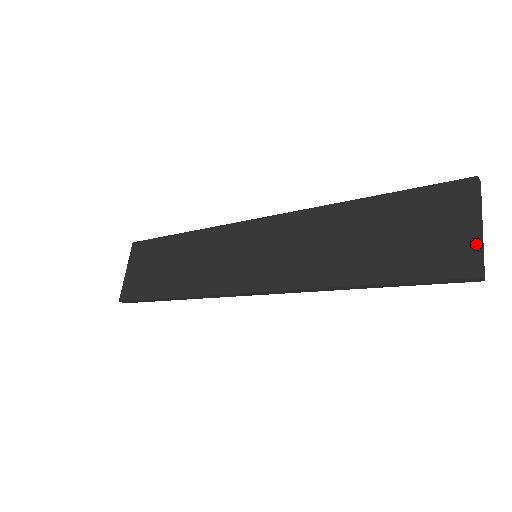
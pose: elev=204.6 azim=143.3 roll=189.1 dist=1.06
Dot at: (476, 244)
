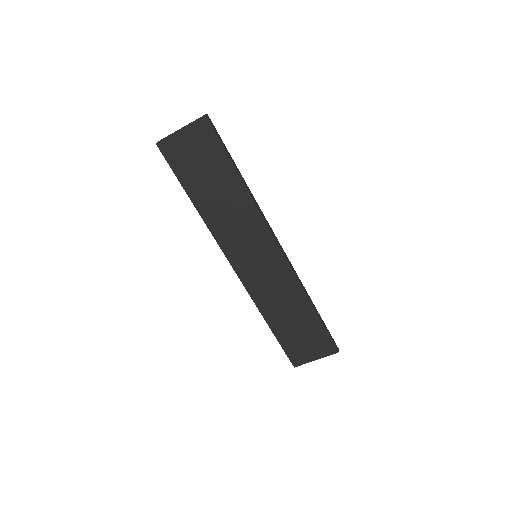
Dot at: (307, 362)
